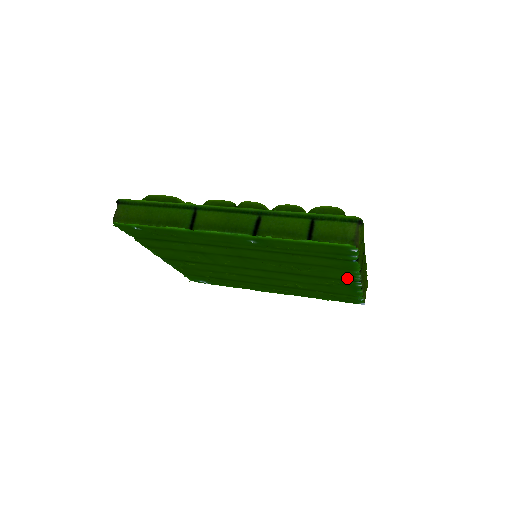
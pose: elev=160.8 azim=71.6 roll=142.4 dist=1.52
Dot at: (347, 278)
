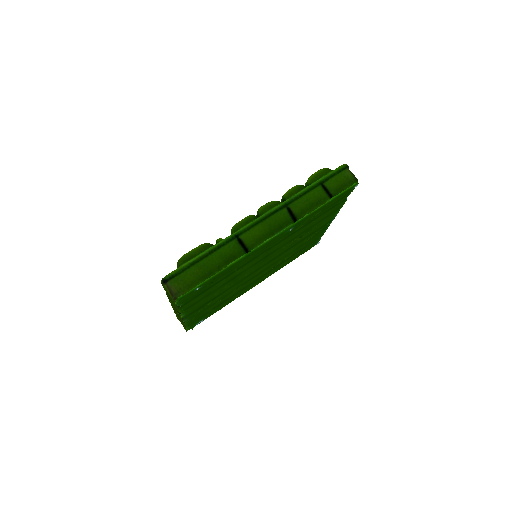
Dot at: (328, 221)
